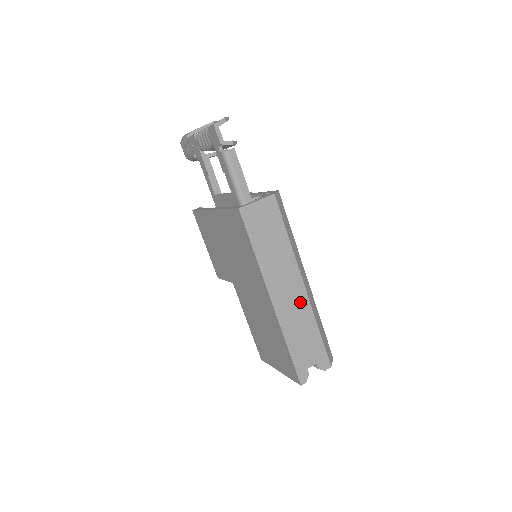
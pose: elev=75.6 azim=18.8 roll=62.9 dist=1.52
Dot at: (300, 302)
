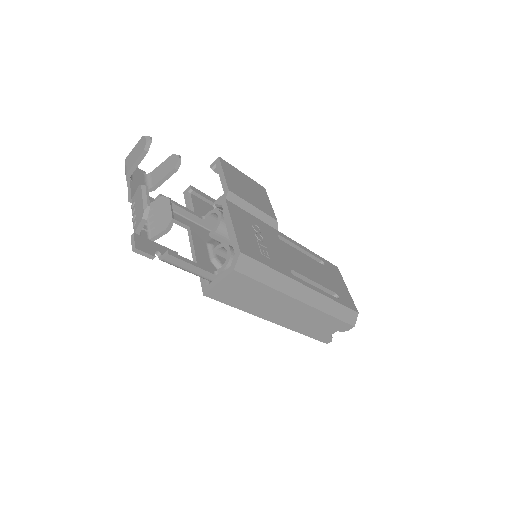
Dot at: (304, 312)
